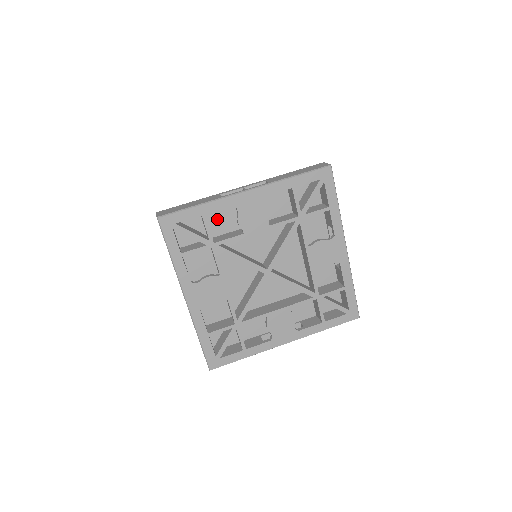
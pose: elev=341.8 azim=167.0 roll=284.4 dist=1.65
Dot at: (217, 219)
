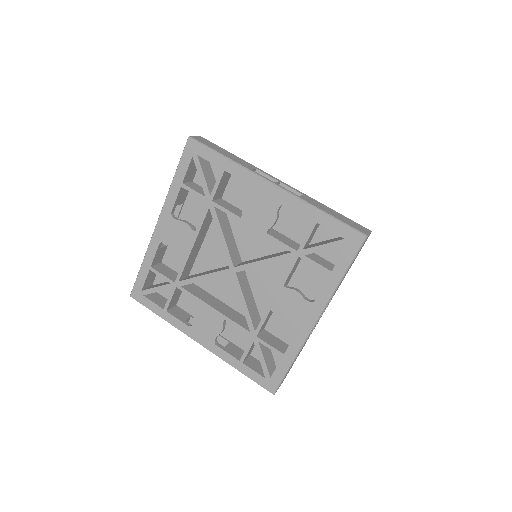
Dot at: (175, 260)
